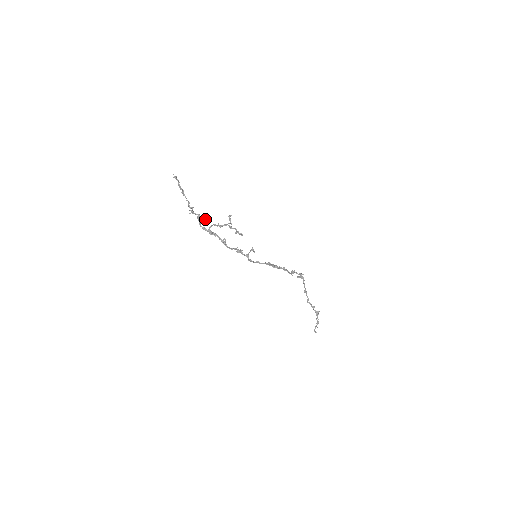
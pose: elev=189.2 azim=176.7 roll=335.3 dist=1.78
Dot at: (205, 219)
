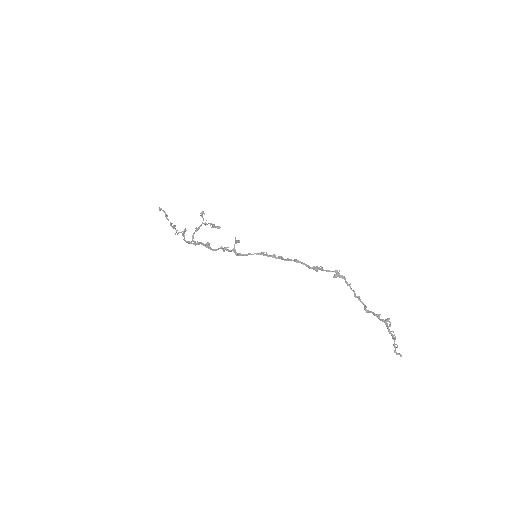
Dot at: (184, 230)
